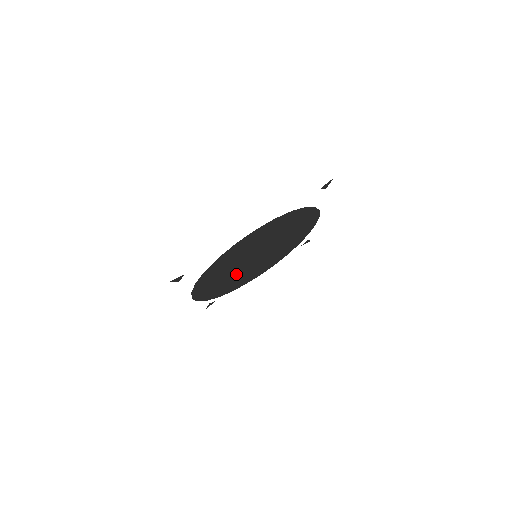
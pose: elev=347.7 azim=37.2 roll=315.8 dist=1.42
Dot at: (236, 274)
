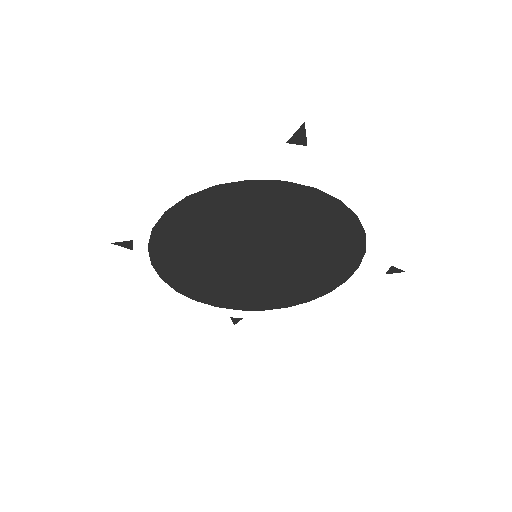
Dot at: (220, 246)
